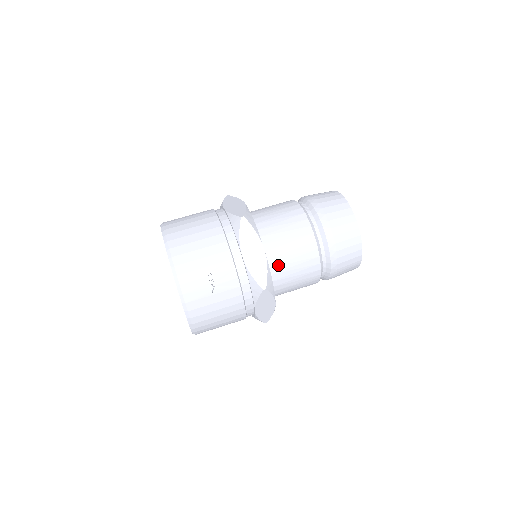
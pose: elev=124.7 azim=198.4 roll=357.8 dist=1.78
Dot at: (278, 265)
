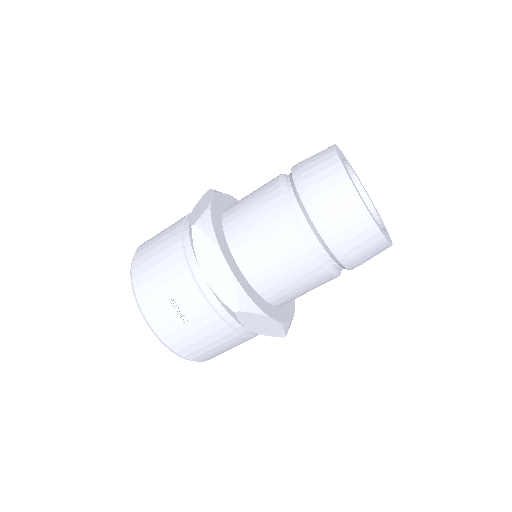
Dot at: (259, 272)
